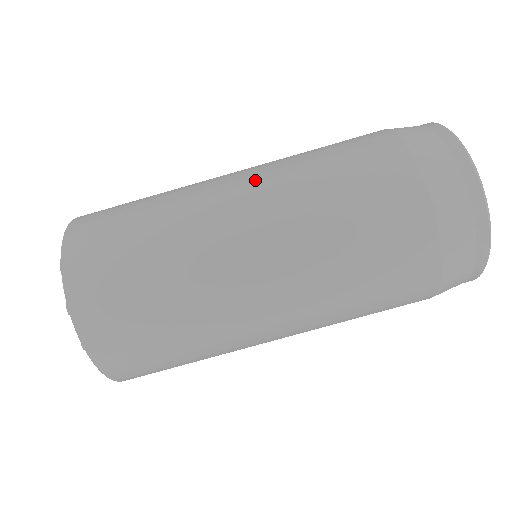
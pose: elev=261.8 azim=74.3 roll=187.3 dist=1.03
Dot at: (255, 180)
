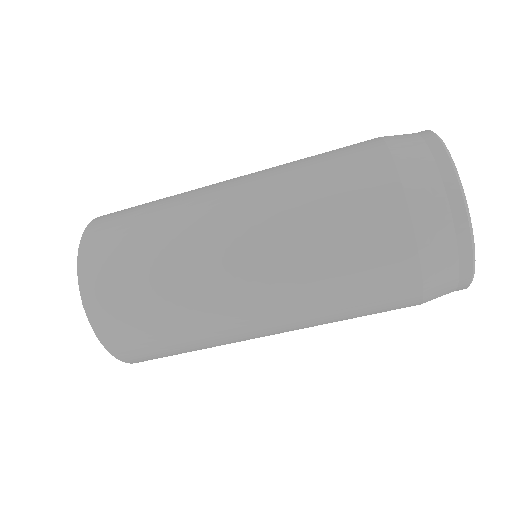
Dot at: (276, 313)
